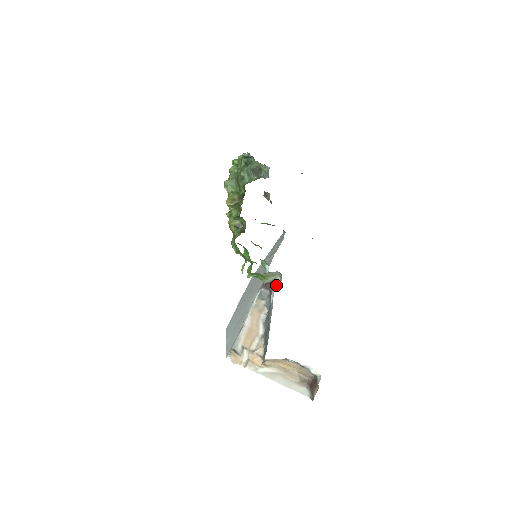
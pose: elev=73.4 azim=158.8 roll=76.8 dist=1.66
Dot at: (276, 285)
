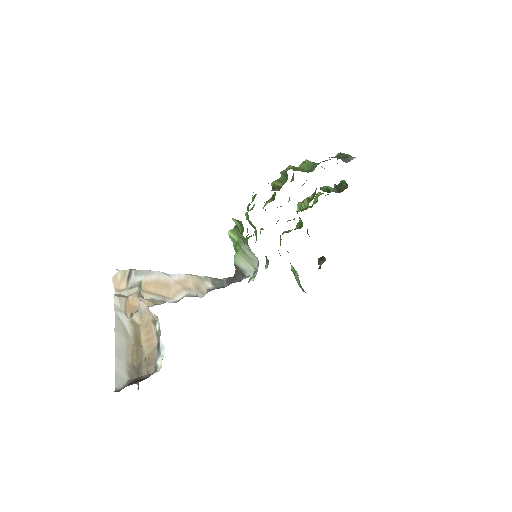
Dot at: (241, 280)
